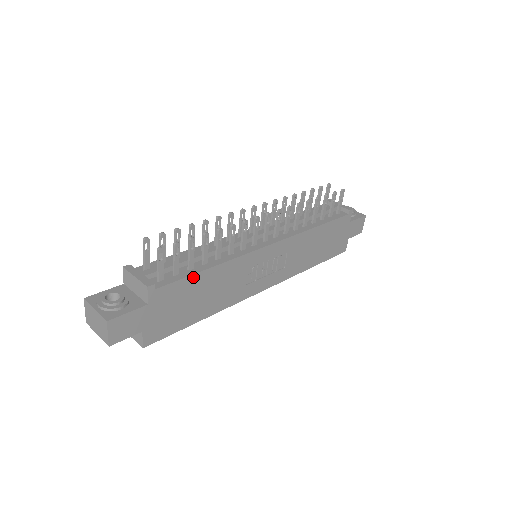
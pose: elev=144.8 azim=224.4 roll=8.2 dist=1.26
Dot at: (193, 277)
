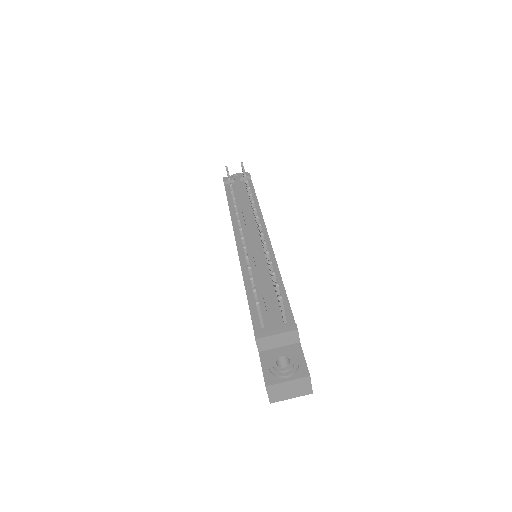
Dot at: (287, 299)
